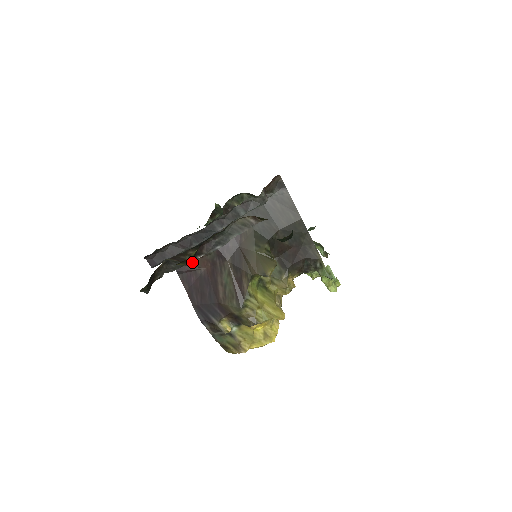
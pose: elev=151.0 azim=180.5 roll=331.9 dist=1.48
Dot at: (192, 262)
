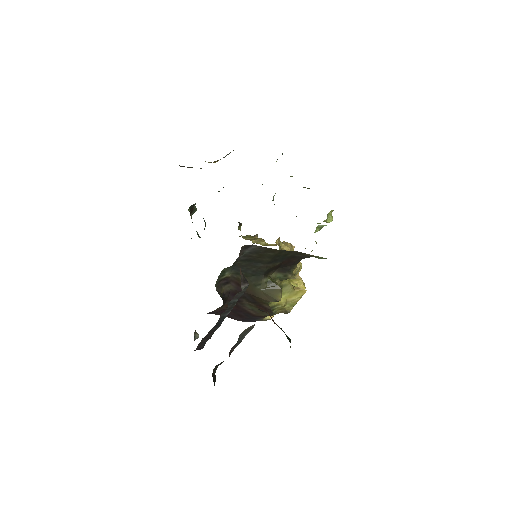
Dot at: (218, 309)
